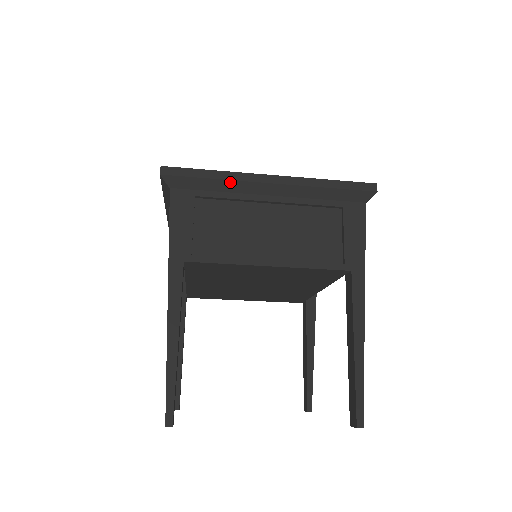
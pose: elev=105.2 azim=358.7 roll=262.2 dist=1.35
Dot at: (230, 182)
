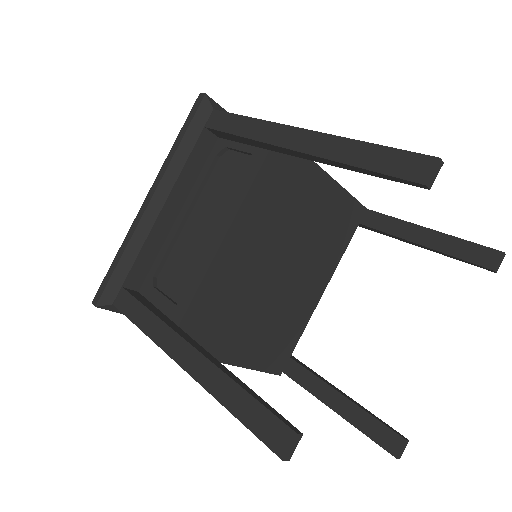
Dot at: occluded
